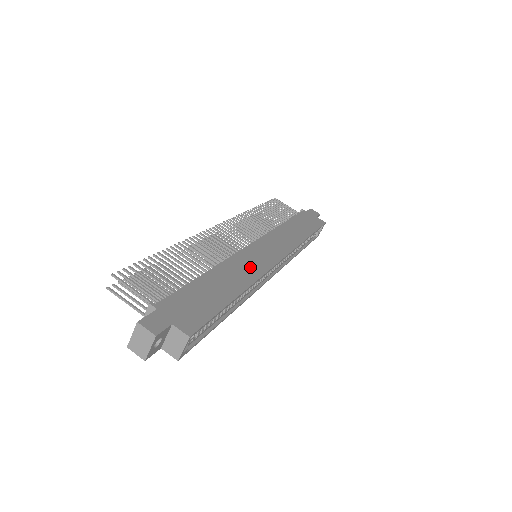
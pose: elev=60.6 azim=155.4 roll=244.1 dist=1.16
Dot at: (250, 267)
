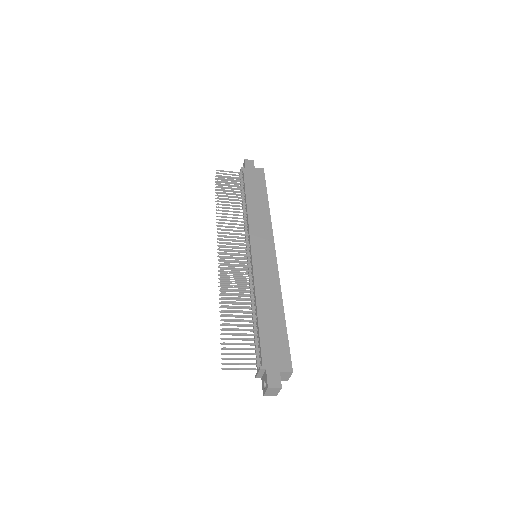
Dot at: (269, 280)
